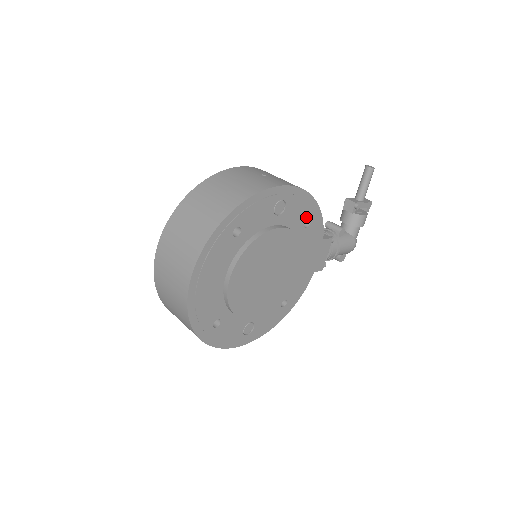
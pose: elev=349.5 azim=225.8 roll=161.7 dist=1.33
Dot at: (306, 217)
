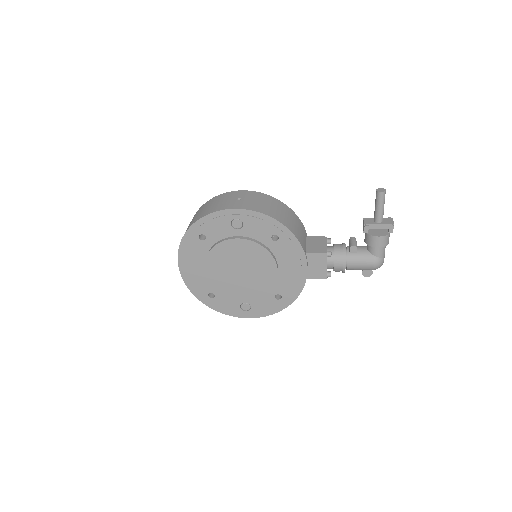
Dot at: (271, 233)
